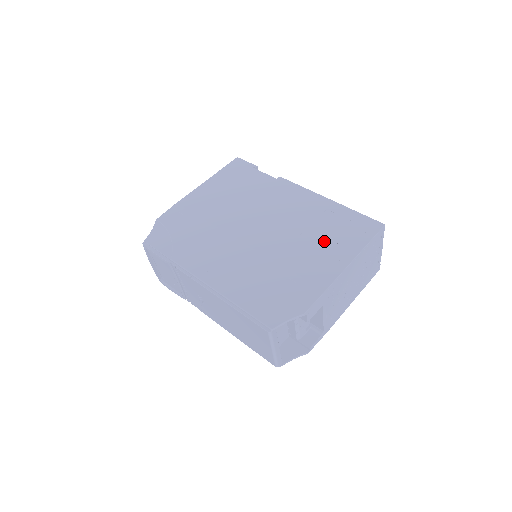
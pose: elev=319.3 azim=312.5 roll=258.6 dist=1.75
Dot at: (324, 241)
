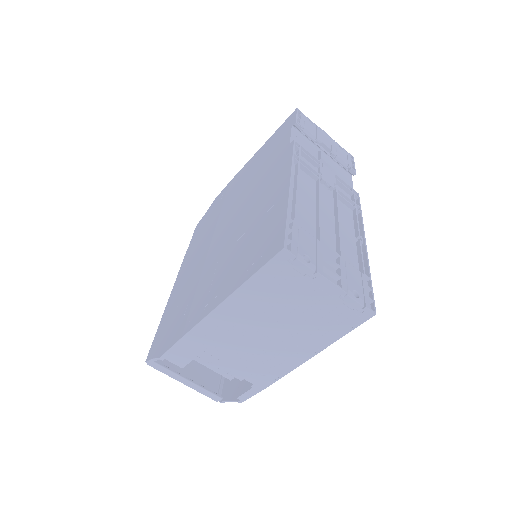
Dot at: (234, 261)
